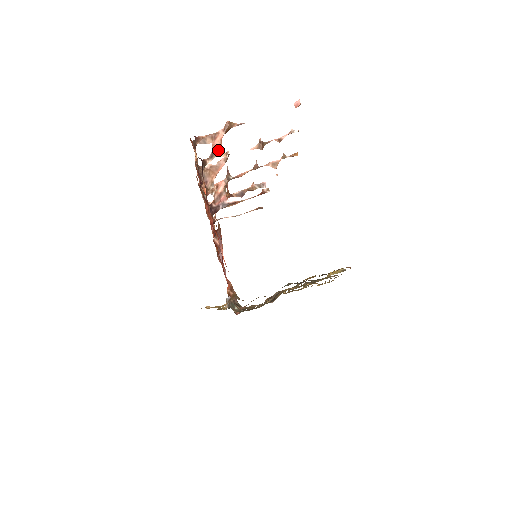
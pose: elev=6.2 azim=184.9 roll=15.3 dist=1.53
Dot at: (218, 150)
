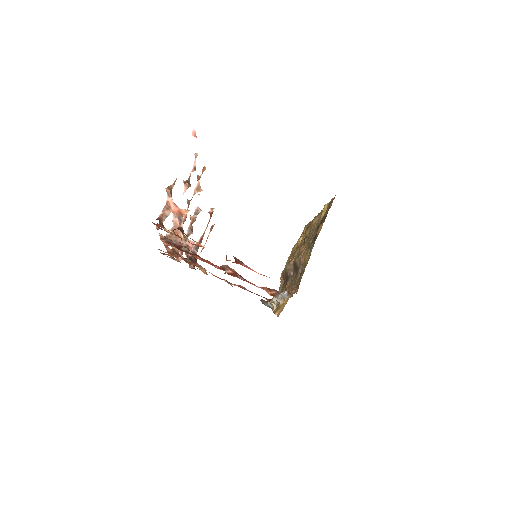
Dot at: (180, 212)
